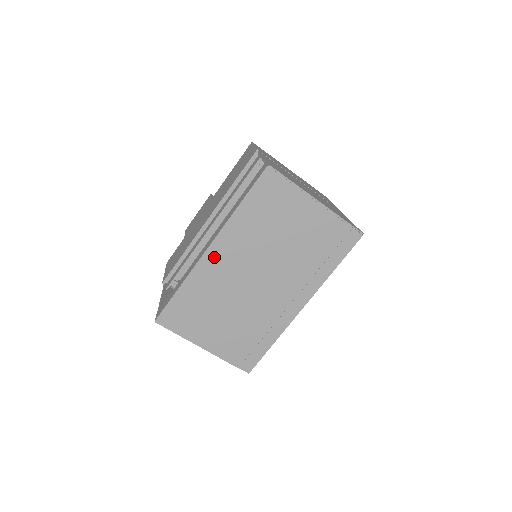
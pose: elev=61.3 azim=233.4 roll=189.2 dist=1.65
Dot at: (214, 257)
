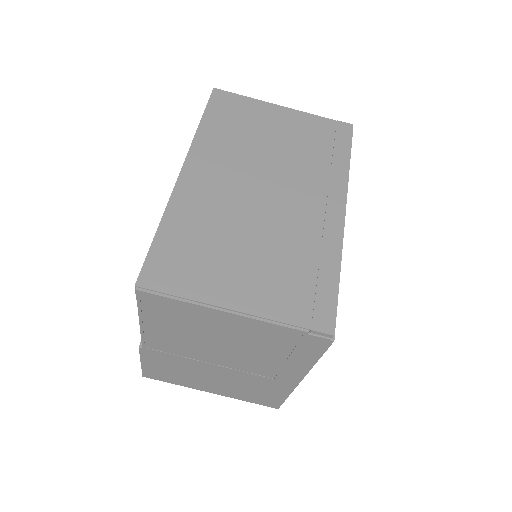
Dot at: (194, 178)
